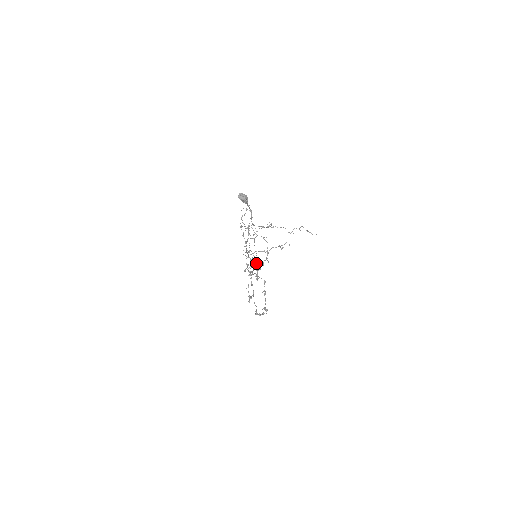
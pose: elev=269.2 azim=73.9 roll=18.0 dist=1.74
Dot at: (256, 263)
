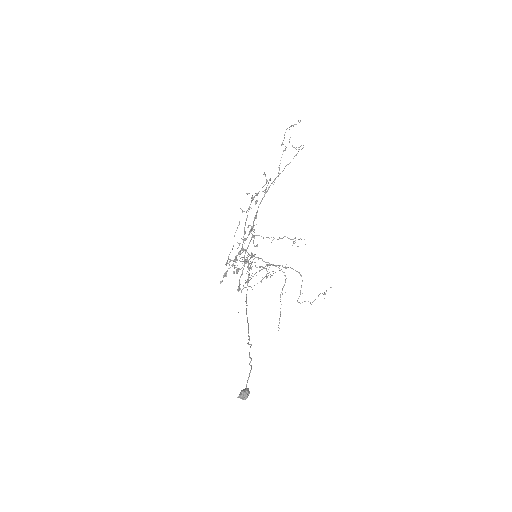
Dot at: (248, 276)
